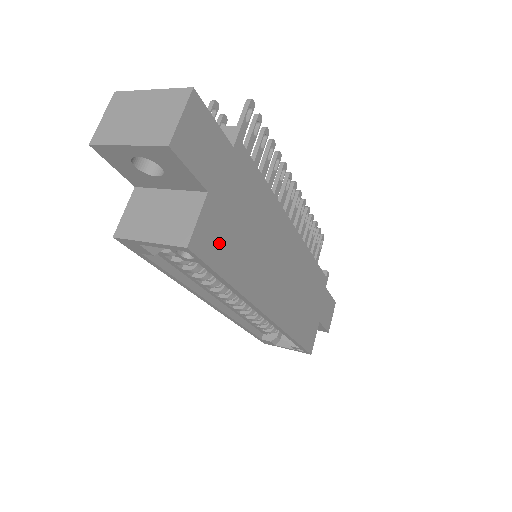
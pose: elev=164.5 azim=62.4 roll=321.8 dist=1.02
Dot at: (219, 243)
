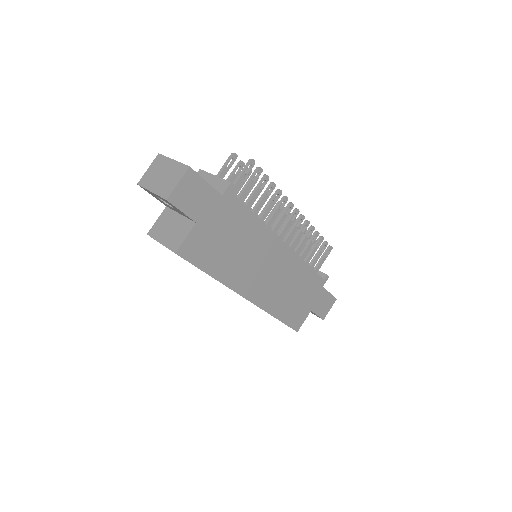
Dot at: (203, 251)
